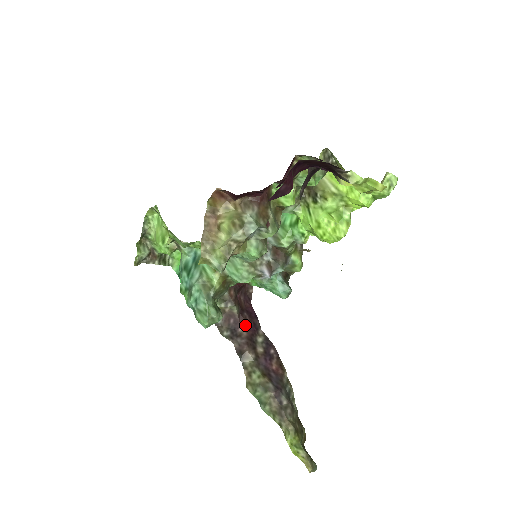
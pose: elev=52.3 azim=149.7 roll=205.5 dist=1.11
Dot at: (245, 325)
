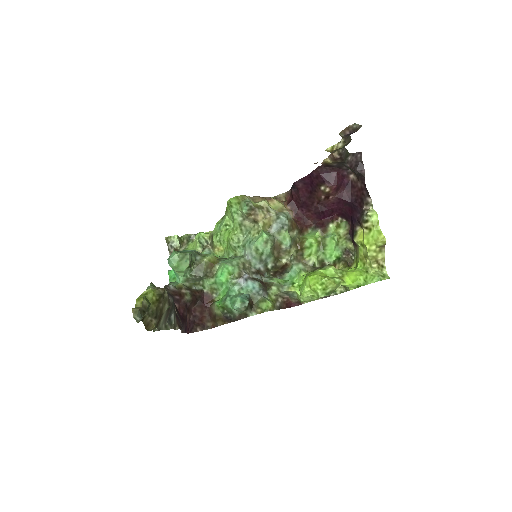
Dot at: (180, 309)
